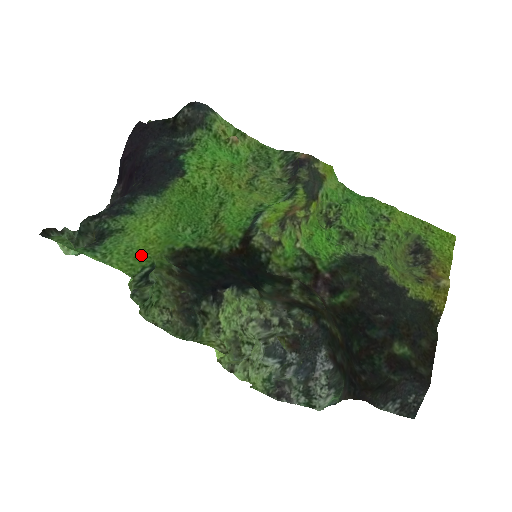
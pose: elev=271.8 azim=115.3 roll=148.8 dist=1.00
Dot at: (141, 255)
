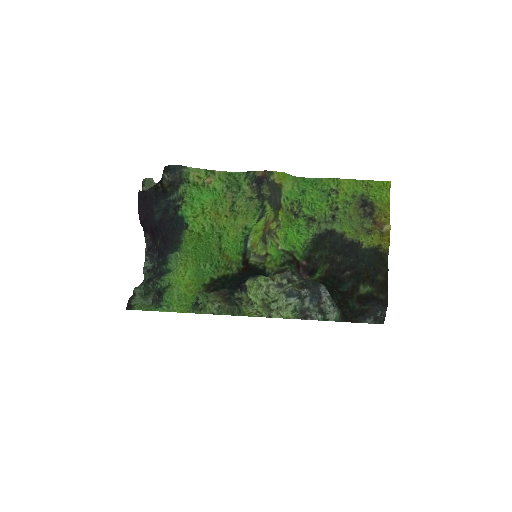
Dot at: (188, 297)
